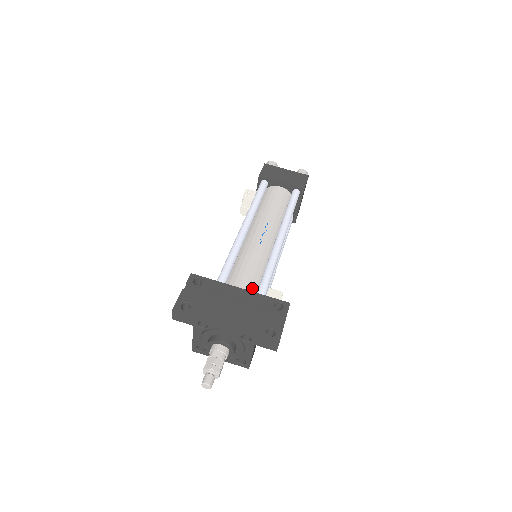
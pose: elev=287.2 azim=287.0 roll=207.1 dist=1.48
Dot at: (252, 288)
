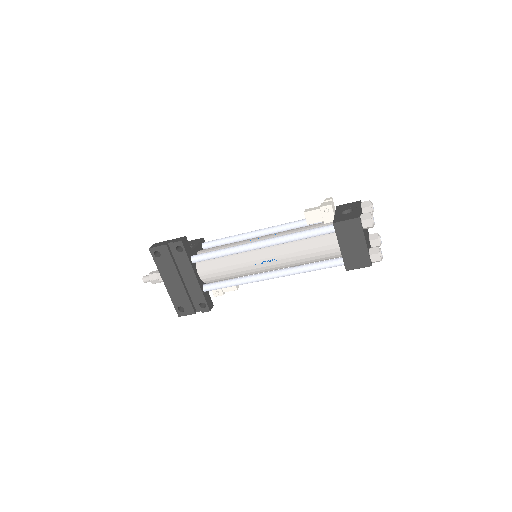
Dot at: (210, 279)
